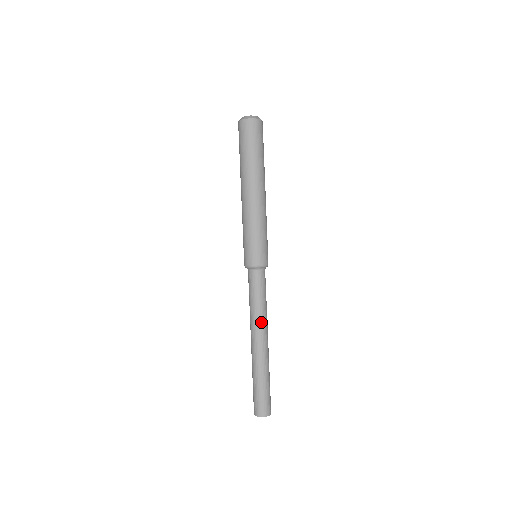
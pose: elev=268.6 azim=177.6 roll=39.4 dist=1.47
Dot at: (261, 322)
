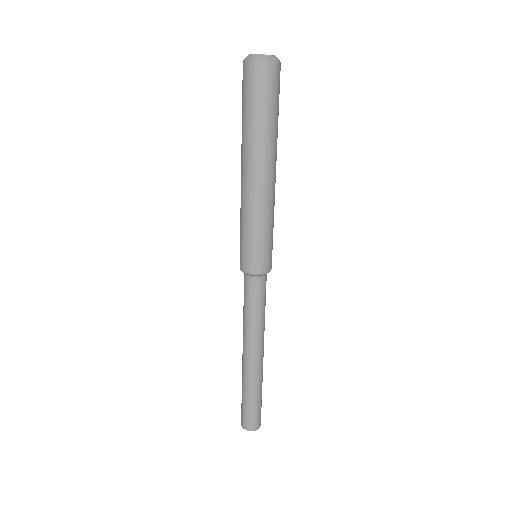
Dot at: (250, 336)
